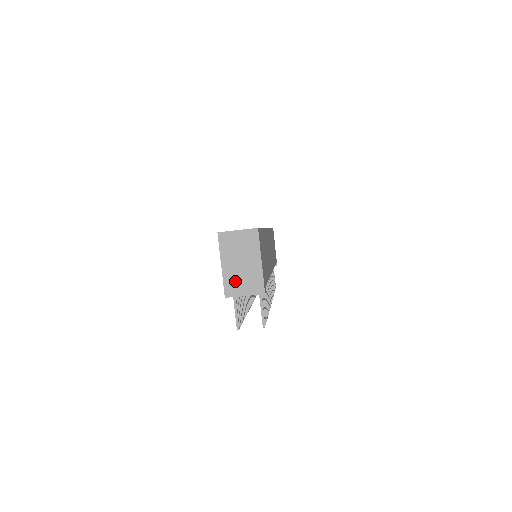
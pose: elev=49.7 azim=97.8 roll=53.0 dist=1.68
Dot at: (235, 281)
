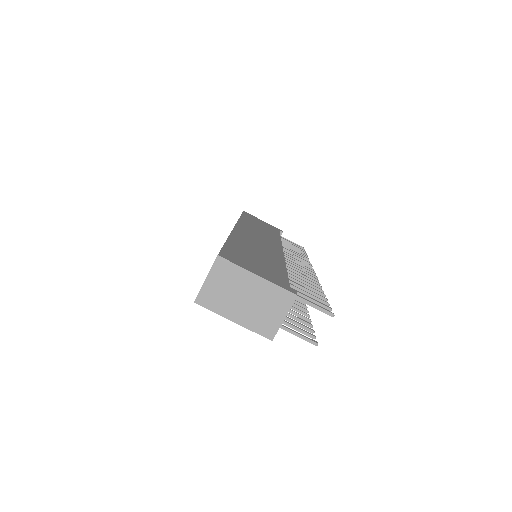
Dot at: (261, 318)
